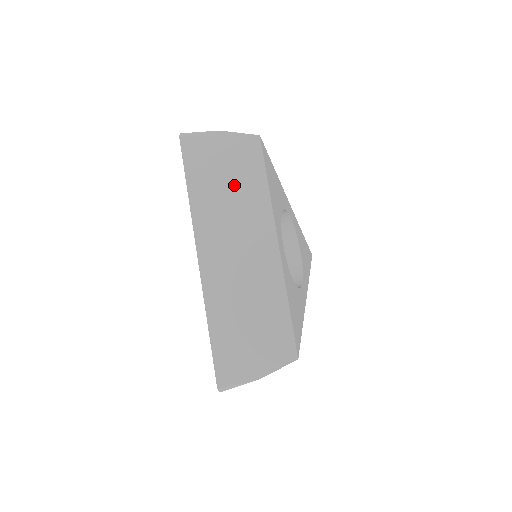
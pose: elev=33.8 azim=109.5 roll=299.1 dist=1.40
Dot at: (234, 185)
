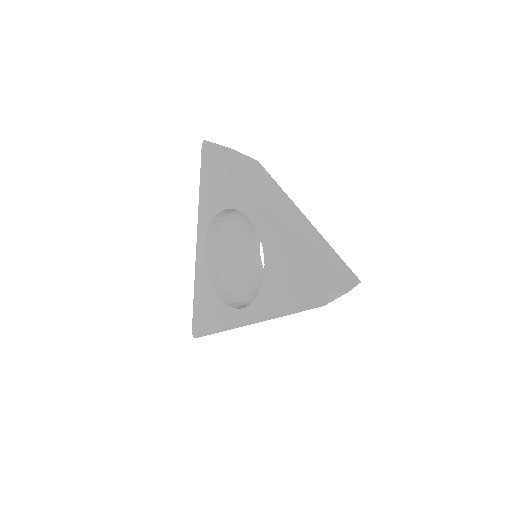
Dot at: occluded
